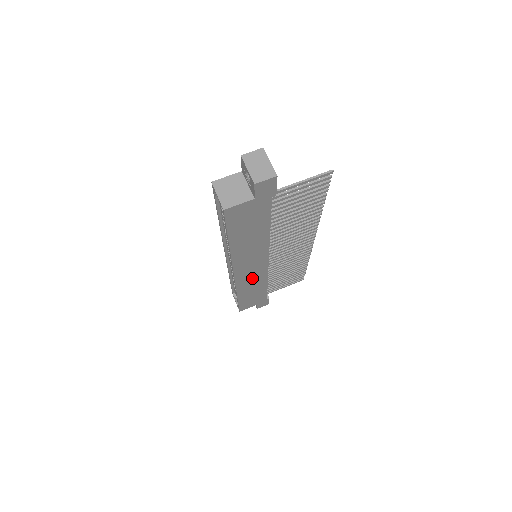
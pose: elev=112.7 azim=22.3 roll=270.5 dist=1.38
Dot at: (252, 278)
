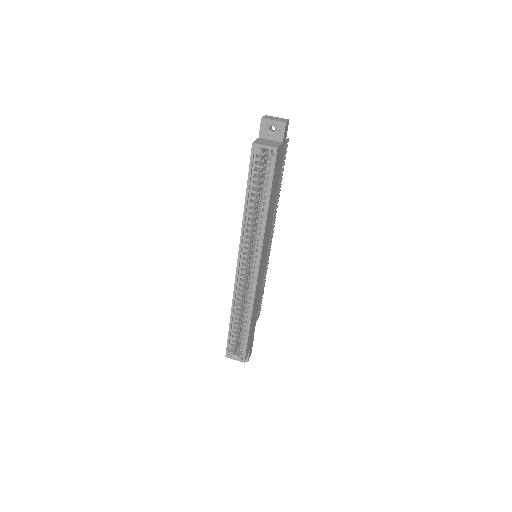
Dot at: (259, 284)
